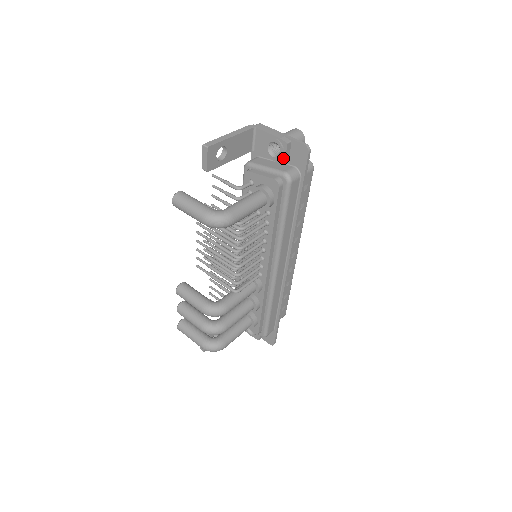
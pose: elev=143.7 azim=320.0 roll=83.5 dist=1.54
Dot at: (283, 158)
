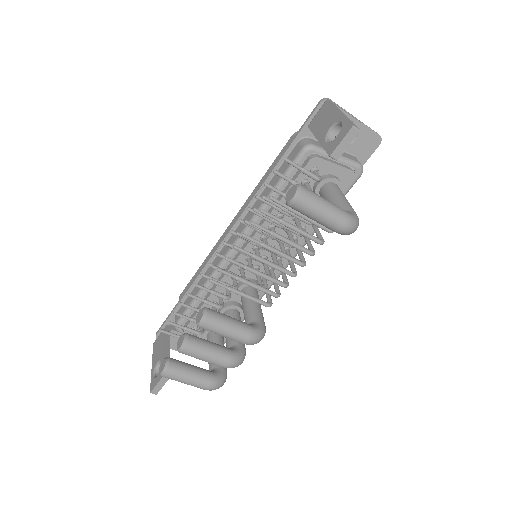
Dot at: (354, 146)
